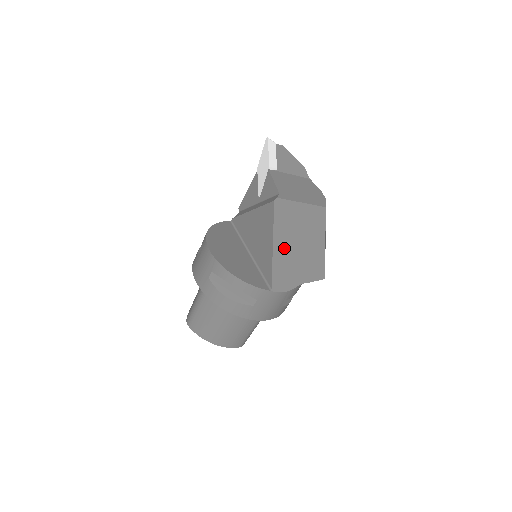
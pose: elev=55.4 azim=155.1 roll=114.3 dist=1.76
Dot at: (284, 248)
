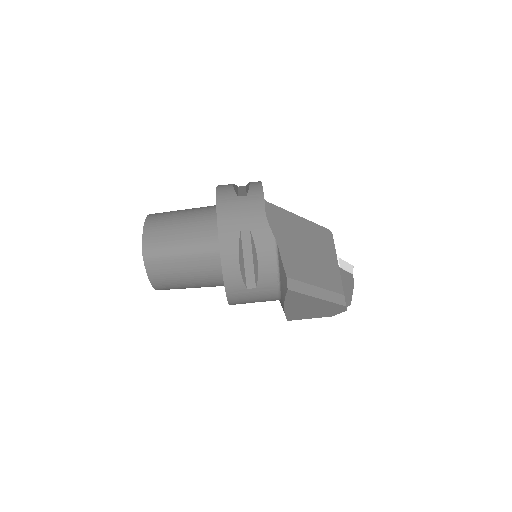
Dot at: (300, 229)
